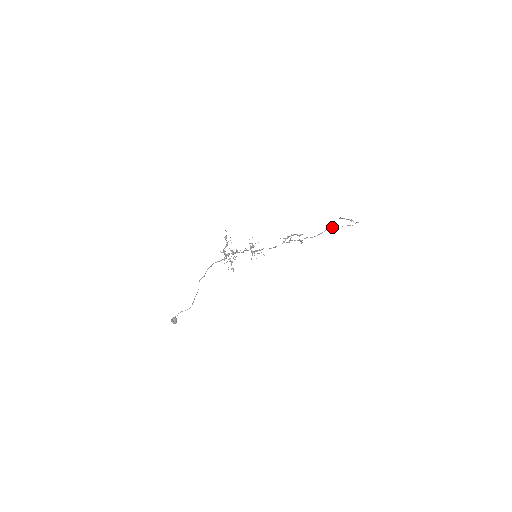
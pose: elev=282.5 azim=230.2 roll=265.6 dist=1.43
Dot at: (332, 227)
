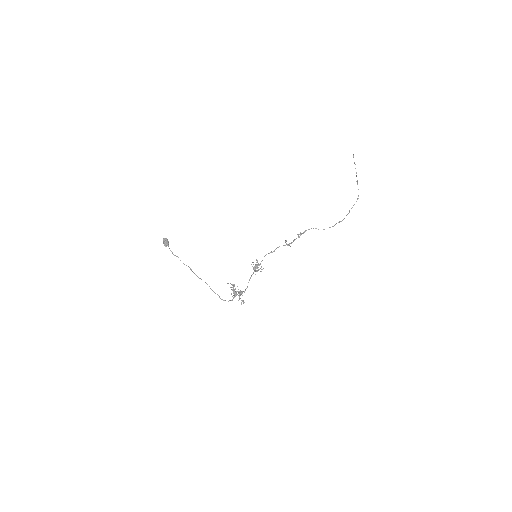
Dot at: (330, 227)
